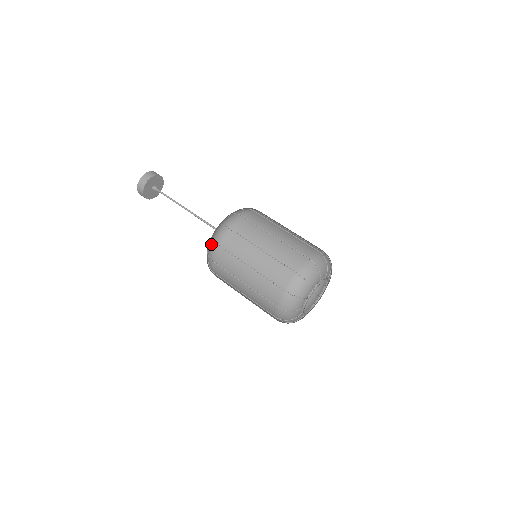
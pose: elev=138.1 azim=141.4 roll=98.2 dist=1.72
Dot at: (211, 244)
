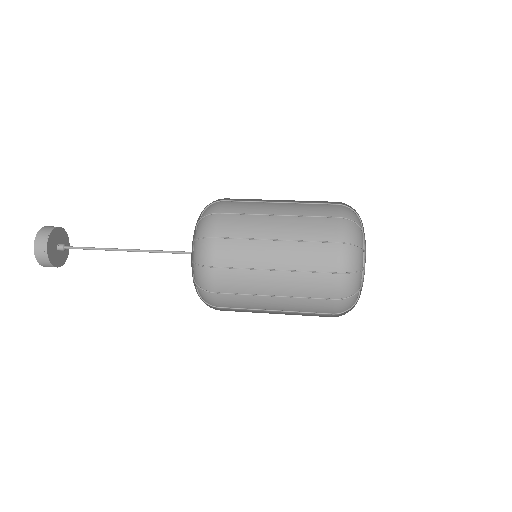
Dot at: (201, 293)
